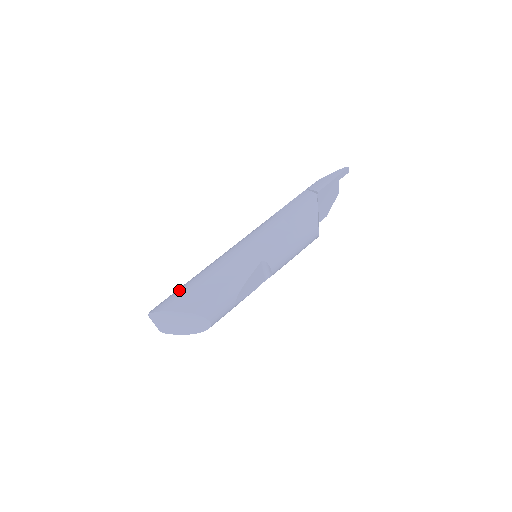
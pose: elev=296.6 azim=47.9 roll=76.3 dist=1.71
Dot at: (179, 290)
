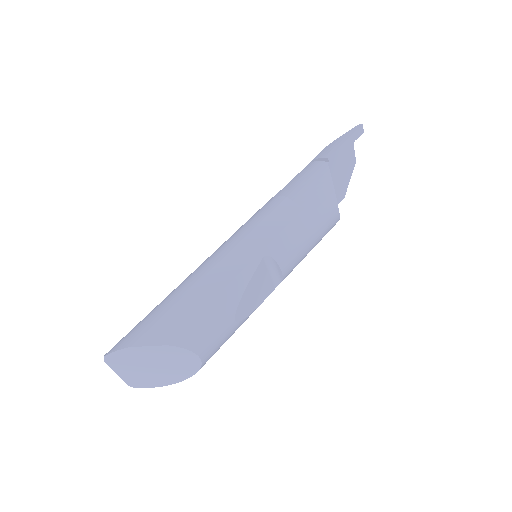
Dot at: (147, 315)
